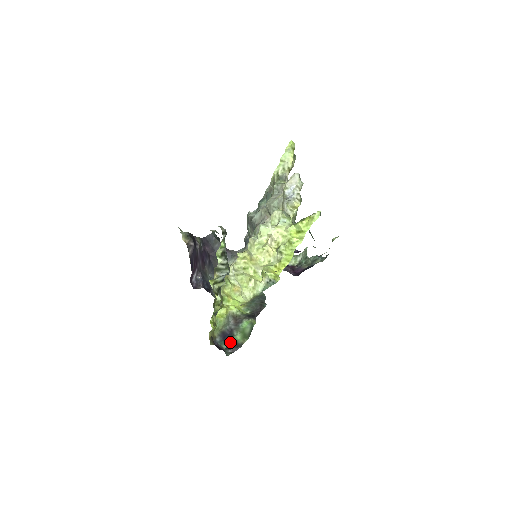
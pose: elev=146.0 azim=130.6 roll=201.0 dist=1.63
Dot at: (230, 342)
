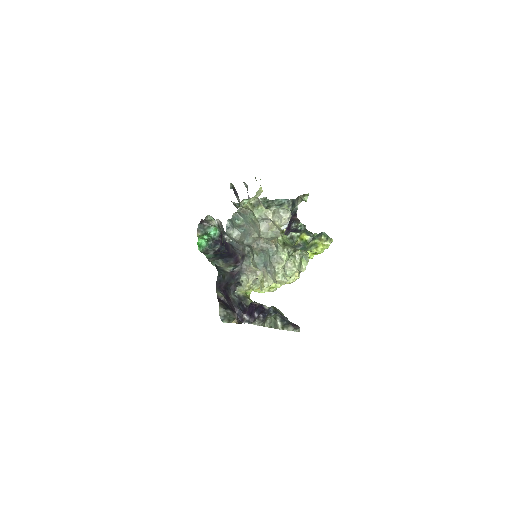
Dot at: occluded
